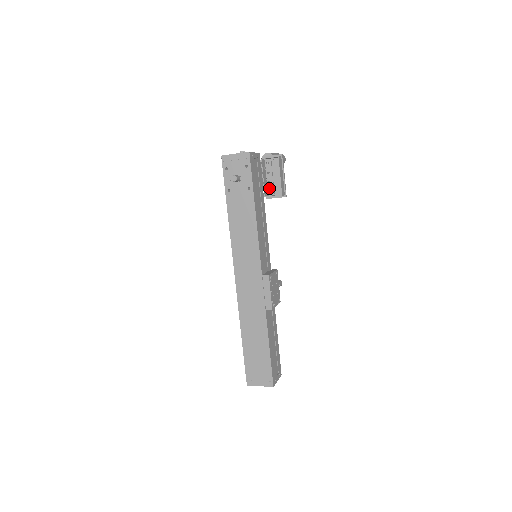
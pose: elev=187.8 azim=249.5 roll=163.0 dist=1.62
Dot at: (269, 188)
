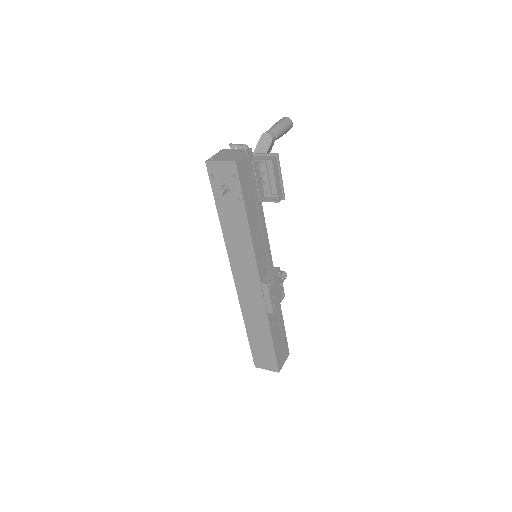
Dot at: (265, 189)
